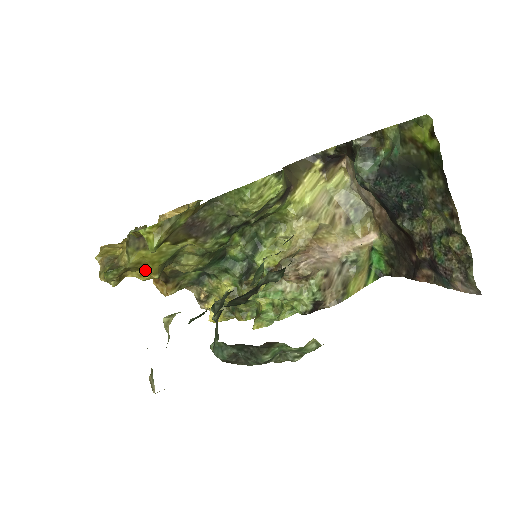
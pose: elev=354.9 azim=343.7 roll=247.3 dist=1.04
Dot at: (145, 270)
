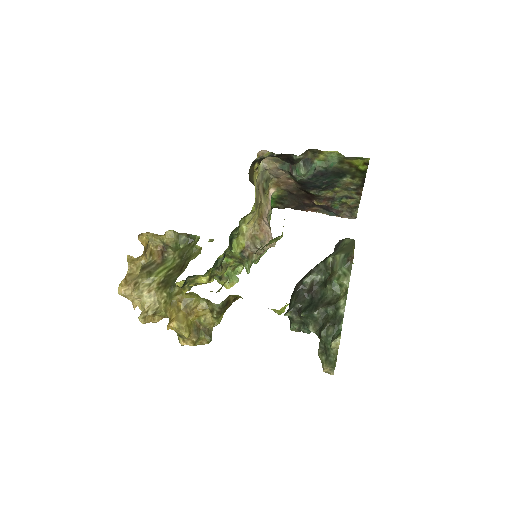
Dot at: occluded
